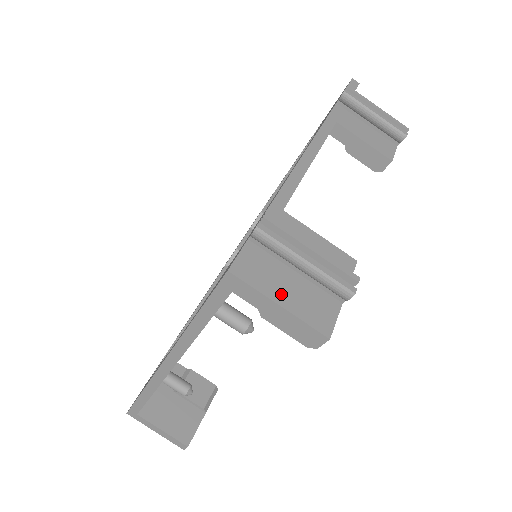
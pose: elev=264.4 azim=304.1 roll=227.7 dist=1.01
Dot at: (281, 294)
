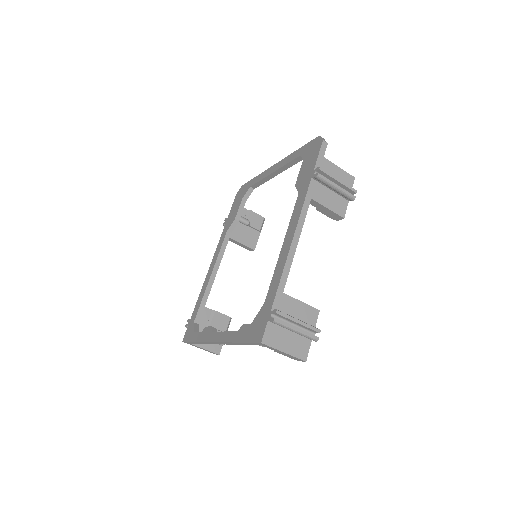
Dot at: (285, 346)
